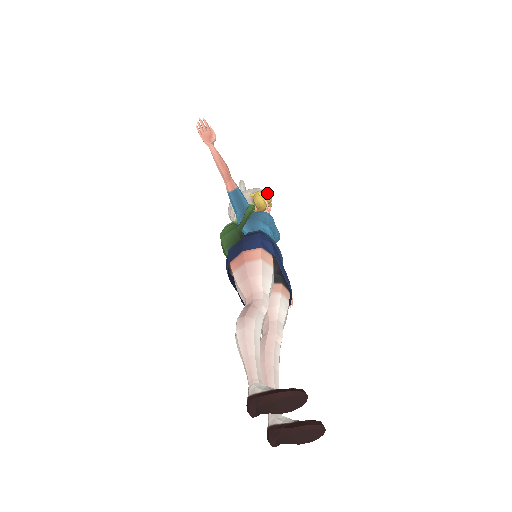
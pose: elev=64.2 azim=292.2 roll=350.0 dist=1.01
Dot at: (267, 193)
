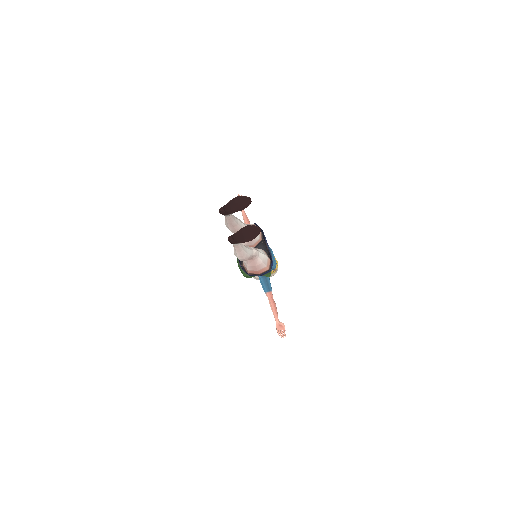
Dot at: occluded
